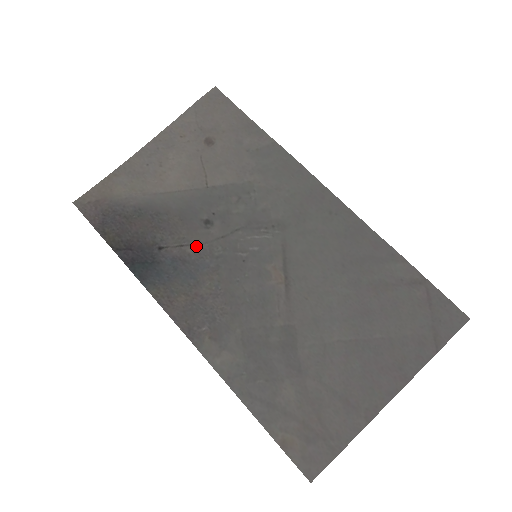
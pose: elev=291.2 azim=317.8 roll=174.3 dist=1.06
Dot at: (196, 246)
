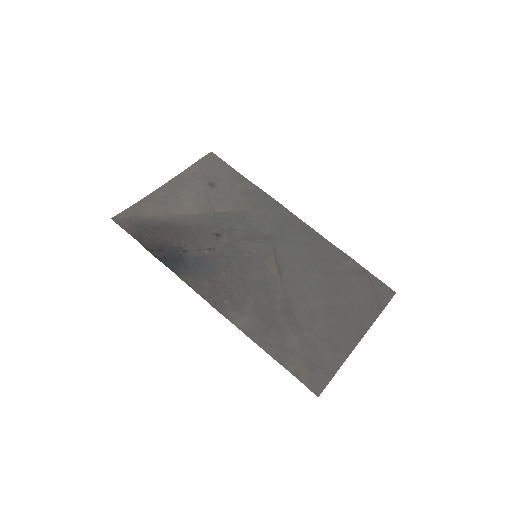
Dot at: (211, 250)
